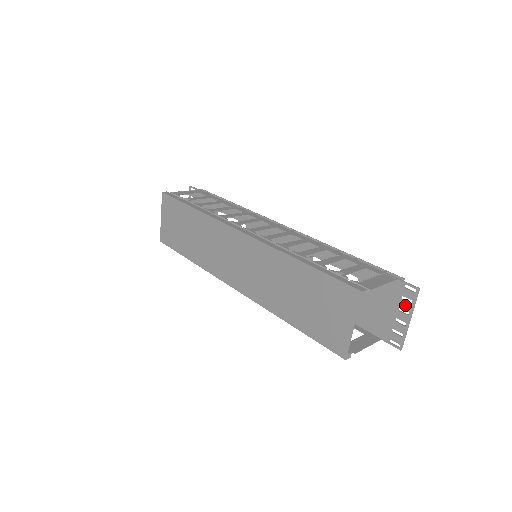
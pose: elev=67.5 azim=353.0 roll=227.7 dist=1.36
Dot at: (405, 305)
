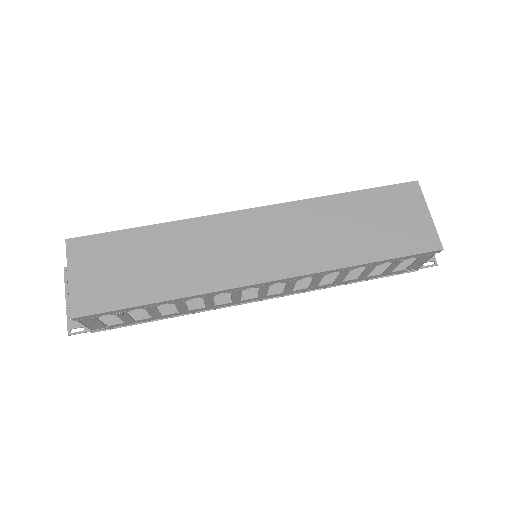
Dot at: occluded
